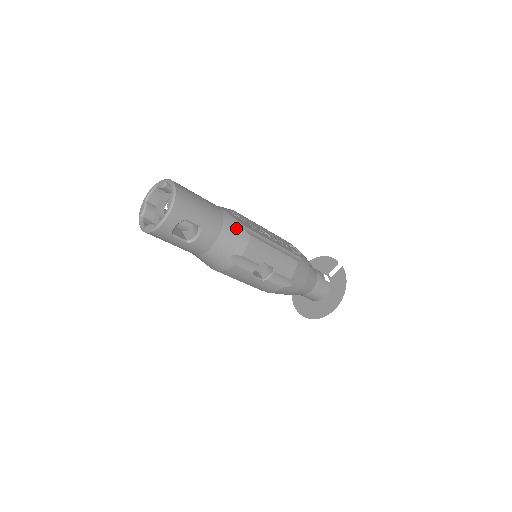
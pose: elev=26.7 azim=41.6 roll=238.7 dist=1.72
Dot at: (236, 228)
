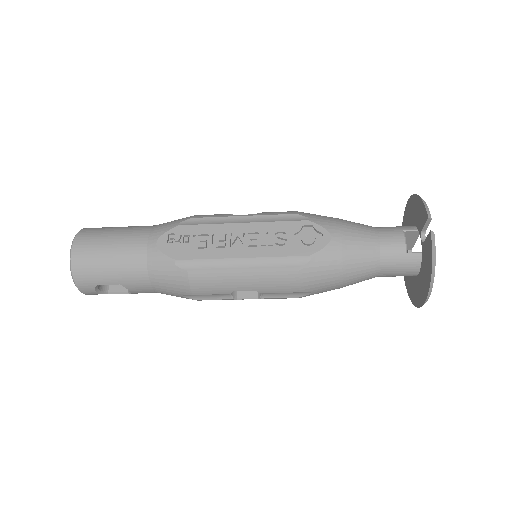
Dot at: (166, 268)
